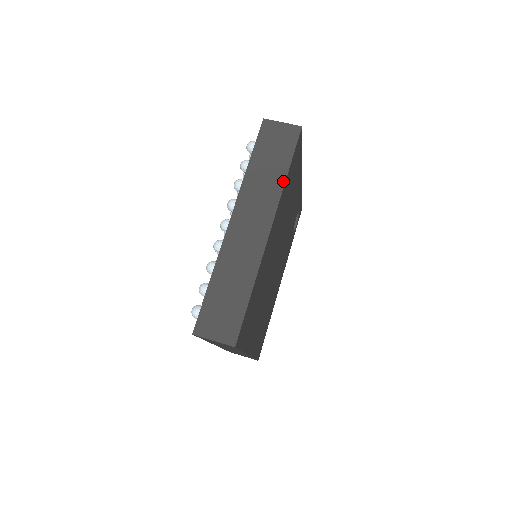
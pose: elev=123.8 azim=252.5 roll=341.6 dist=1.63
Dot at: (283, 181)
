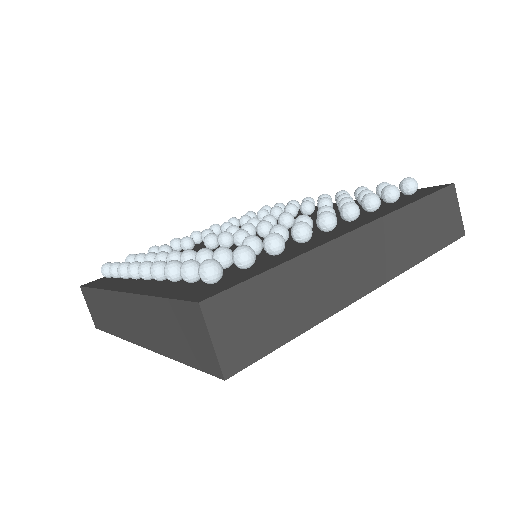
Dot at: (418, 260)
